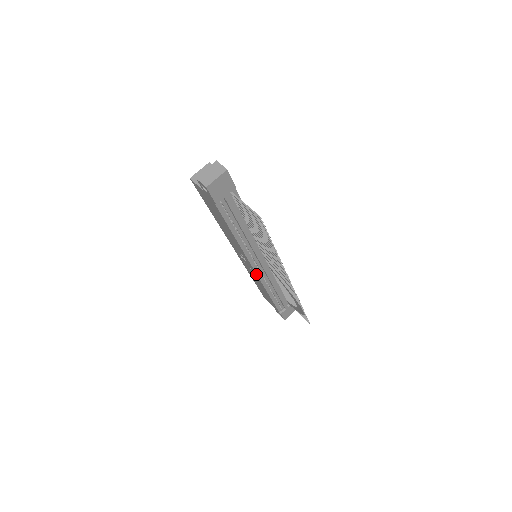
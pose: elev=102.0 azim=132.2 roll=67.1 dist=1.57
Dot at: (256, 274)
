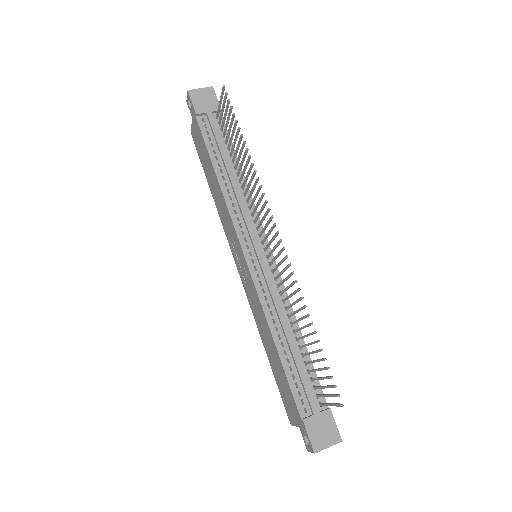
Dot at: (249, 272)
